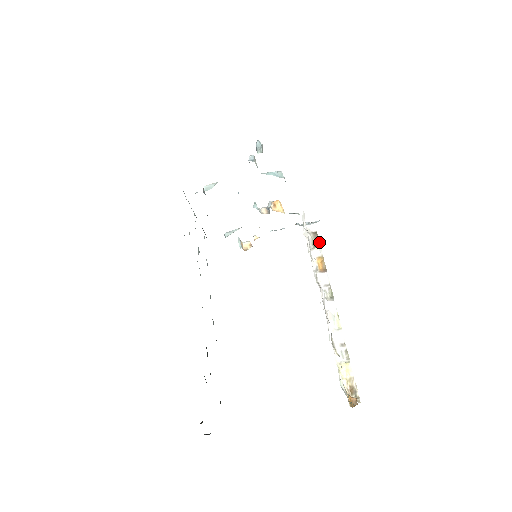
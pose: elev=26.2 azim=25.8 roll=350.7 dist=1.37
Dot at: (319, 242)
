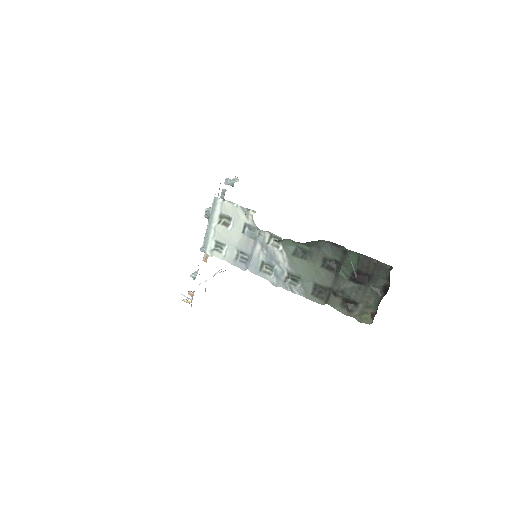
Dot at: occluded
